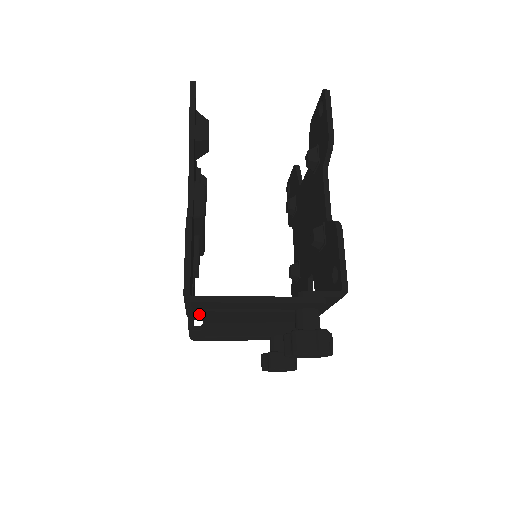
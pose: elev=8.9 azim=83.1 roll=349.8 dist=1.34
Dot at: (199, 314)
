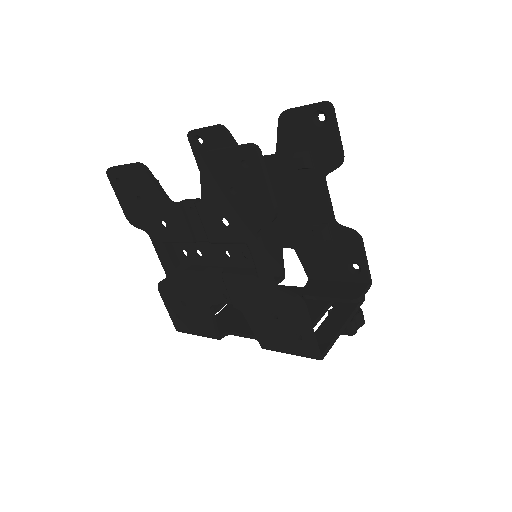
Dot at: occluded
